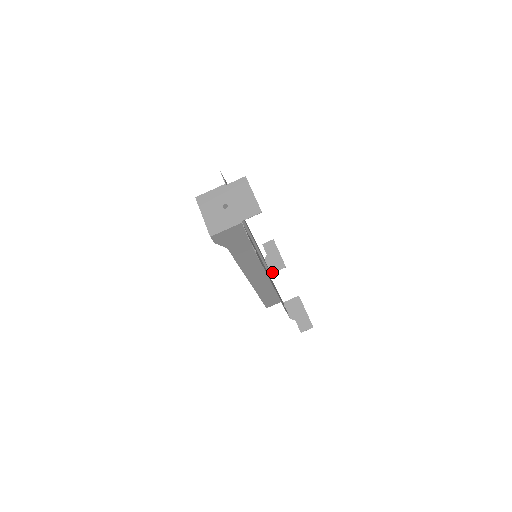
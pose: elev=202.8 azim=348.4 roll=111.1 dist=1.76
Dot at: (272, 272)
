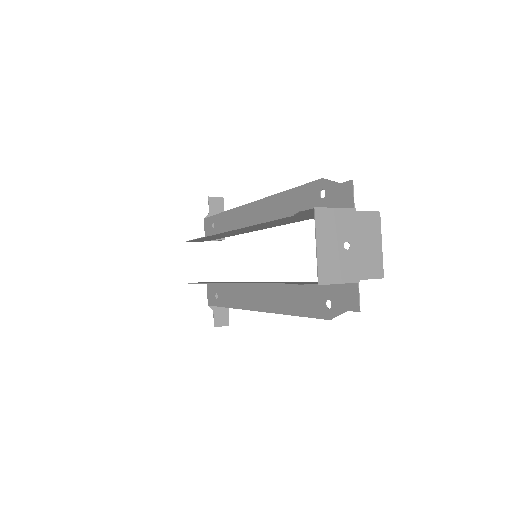
Dot at: occluded
